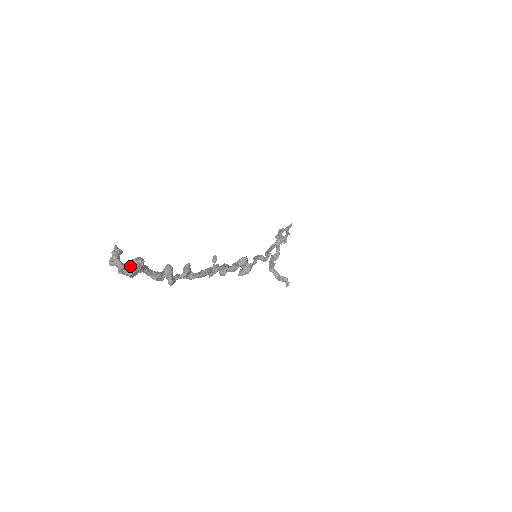
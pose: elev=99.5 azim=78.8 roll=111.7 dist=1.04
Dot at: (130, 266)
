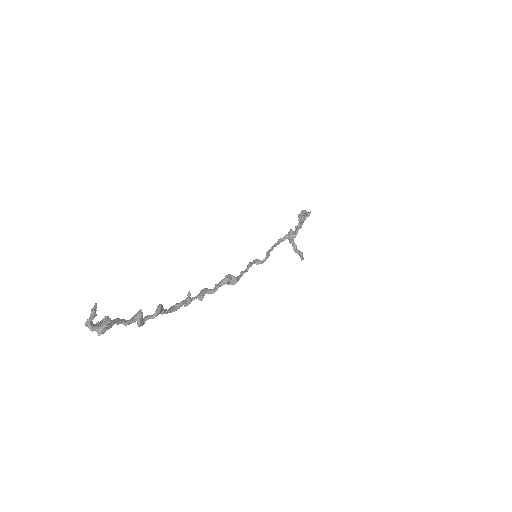
Dot at: (99, 329)
